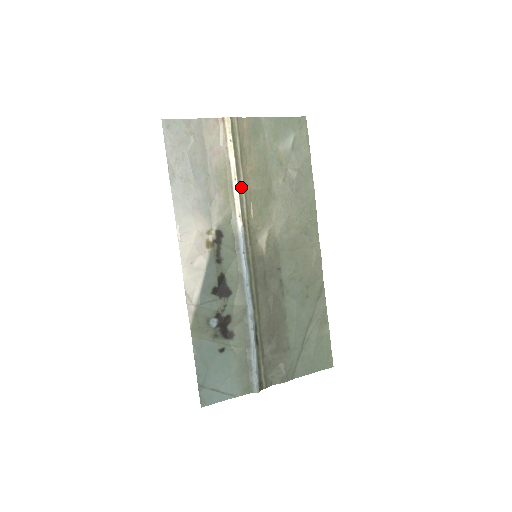
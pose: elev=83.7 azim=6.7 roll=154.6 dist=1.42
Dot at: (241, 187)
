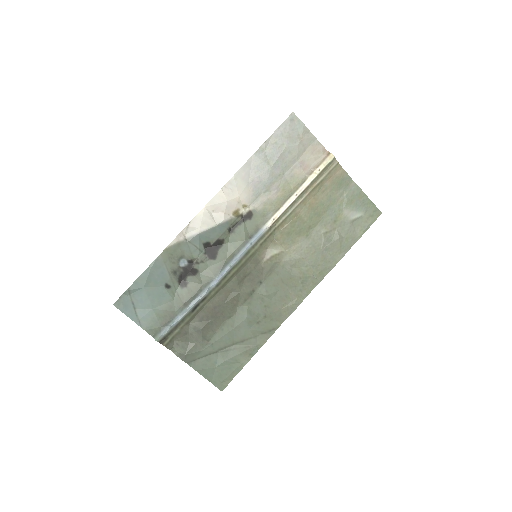
Dot at: (295, 204)
